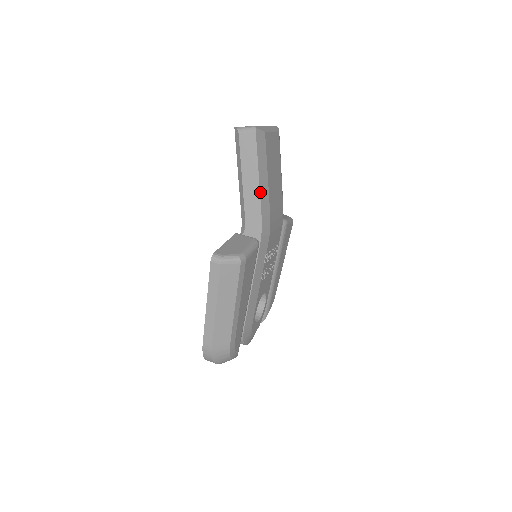
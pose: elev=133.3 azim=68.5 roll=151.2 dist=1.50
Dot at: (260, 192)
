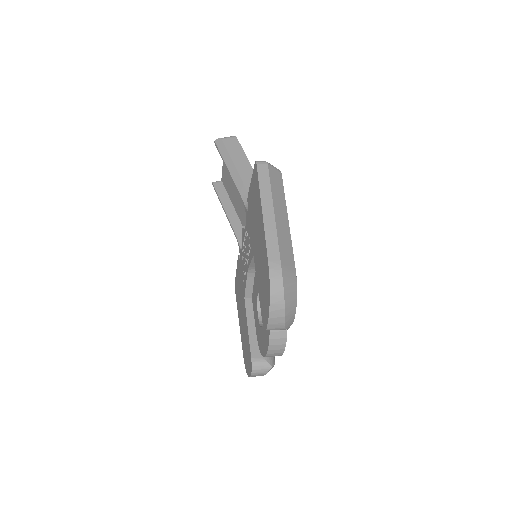
Dot at: occluded
